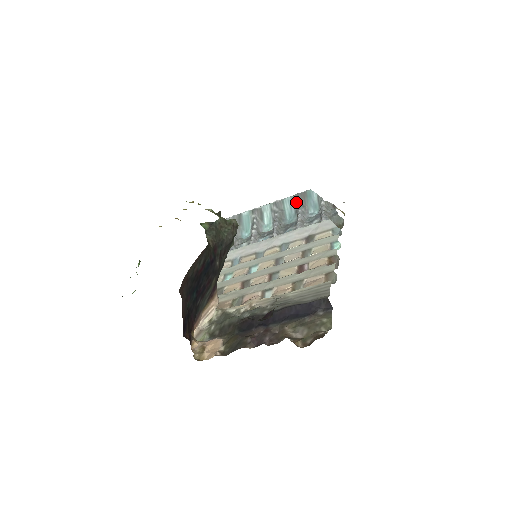
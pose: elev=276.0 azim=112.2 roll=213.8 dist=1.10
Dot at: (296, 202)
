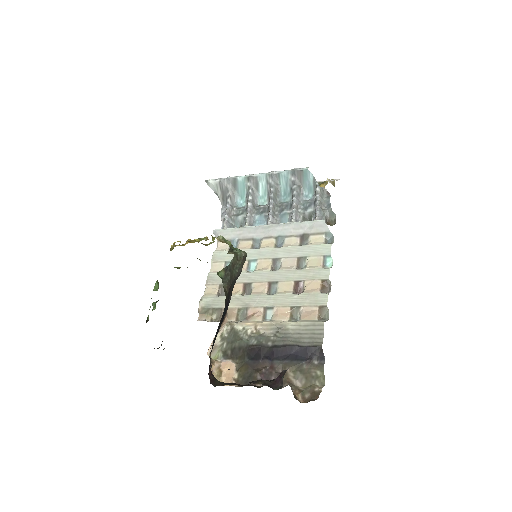
Dot at: (292, 180)
